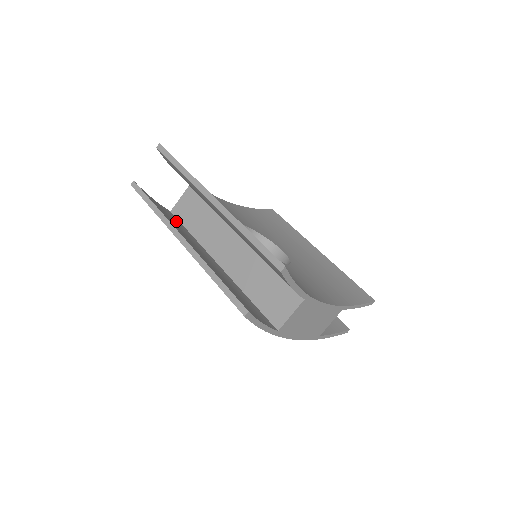
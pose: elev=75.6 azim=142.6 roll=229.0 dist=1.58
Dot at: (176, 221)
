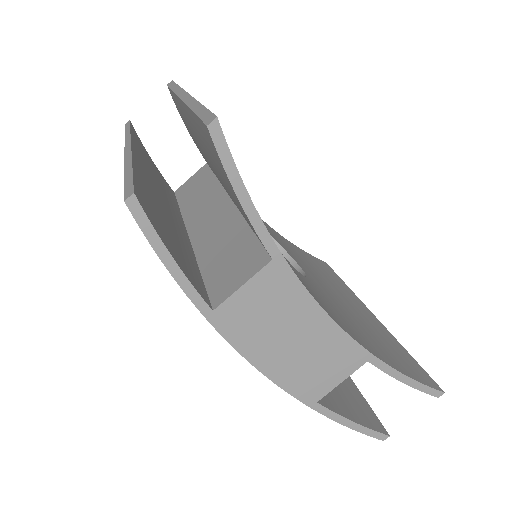
Dot at: (167, 189)
